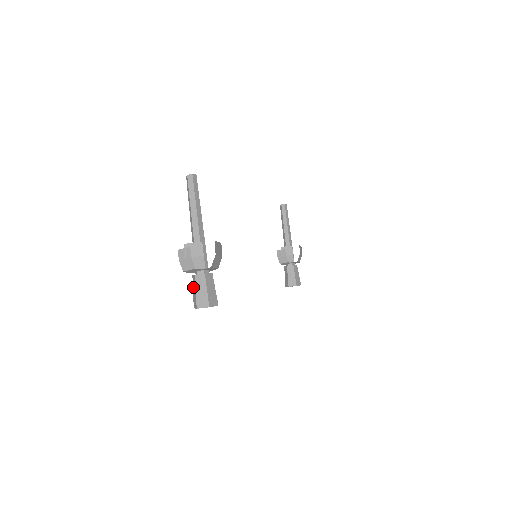
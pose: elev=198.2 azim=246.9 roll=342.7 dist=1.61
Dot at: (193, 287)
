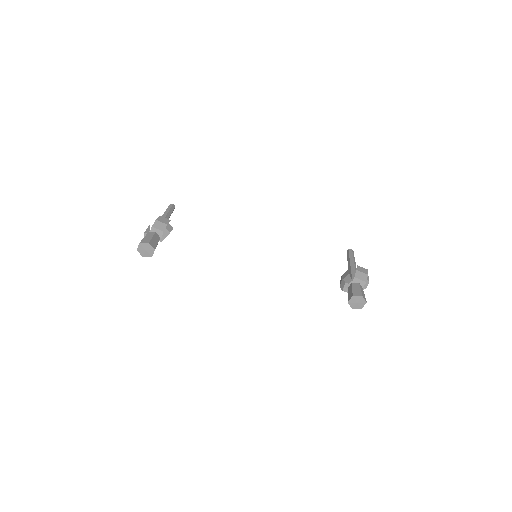
Dot at: occluded
